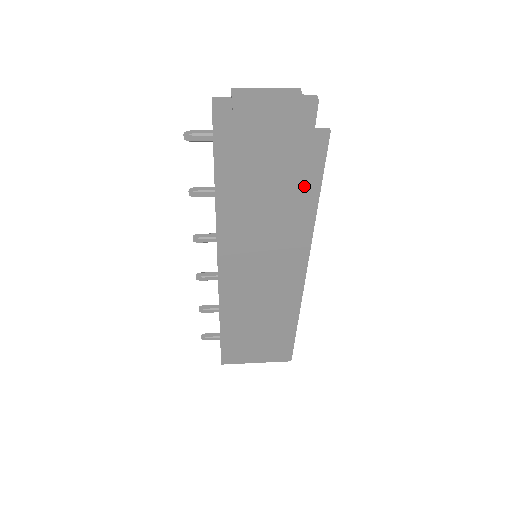
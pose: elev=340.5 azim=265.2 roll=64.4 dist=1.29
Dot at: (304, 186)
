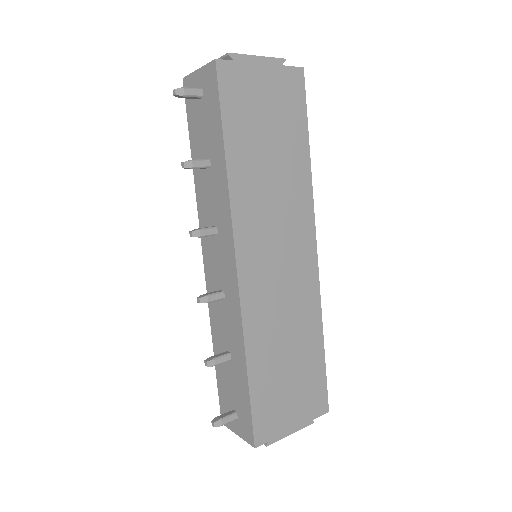
Dot at: (295, 127)
